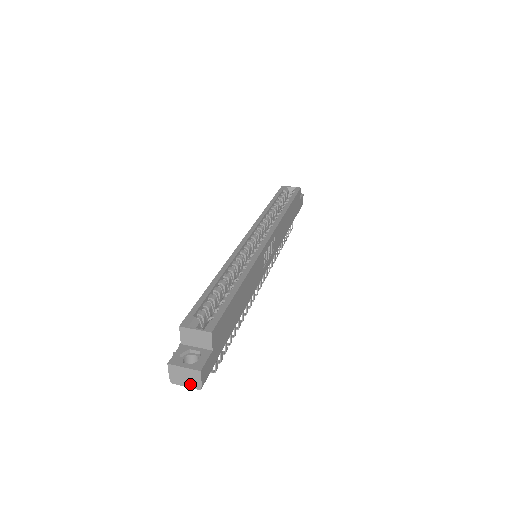
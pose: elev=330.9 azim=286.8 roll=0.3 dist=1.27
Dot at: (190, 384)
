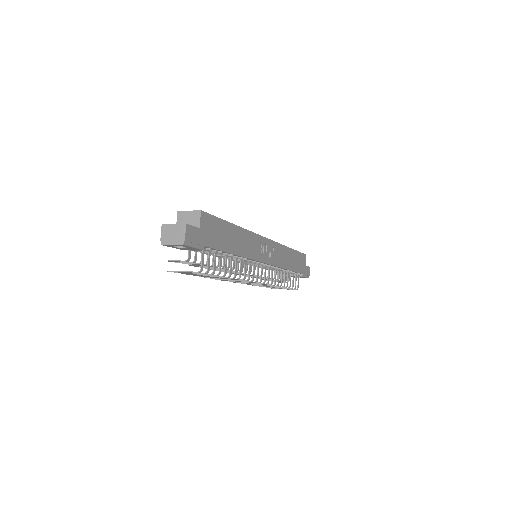
Dot at: (176, 241)
